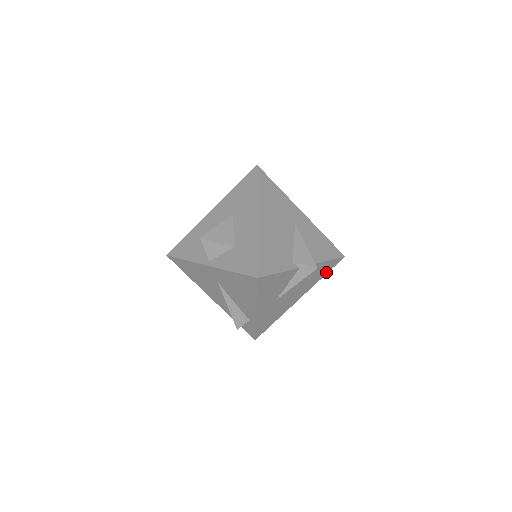
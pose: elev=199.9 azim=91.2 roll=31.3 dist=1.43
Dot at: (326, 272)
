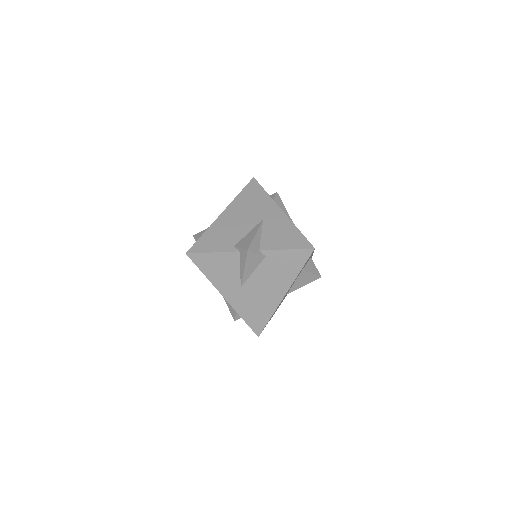
Dot at: (300, 266)
